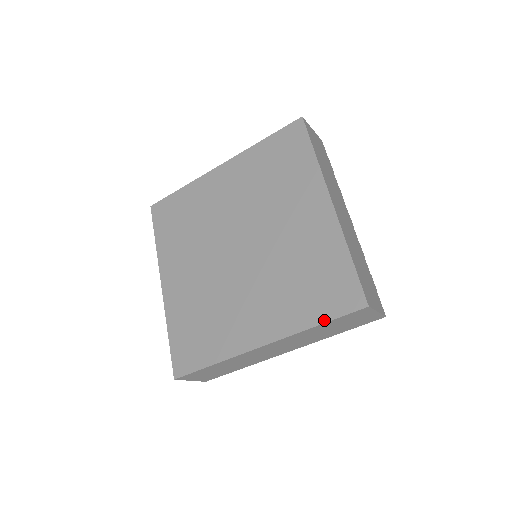
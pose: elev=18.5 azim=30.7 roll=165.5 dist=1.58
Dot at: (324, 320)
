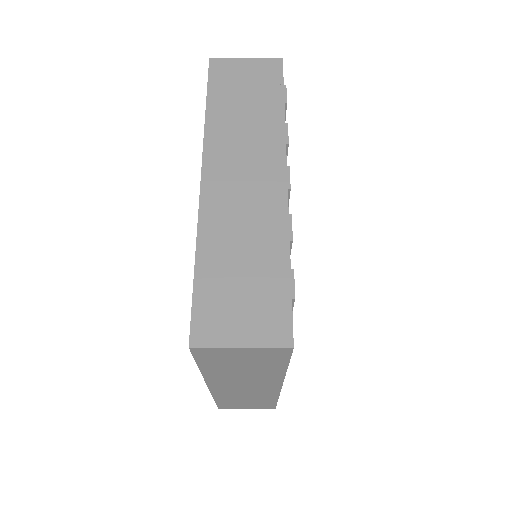
Dot at: occluded
